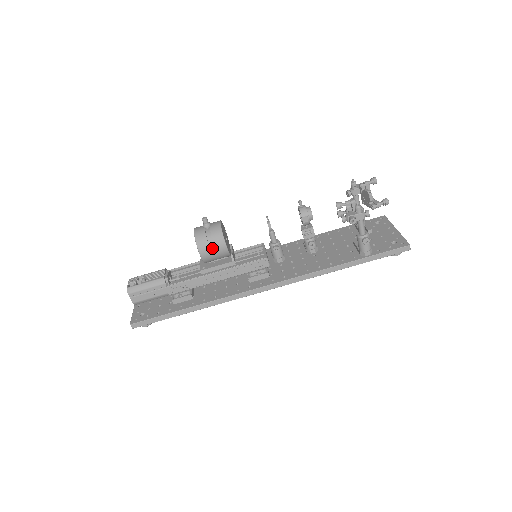
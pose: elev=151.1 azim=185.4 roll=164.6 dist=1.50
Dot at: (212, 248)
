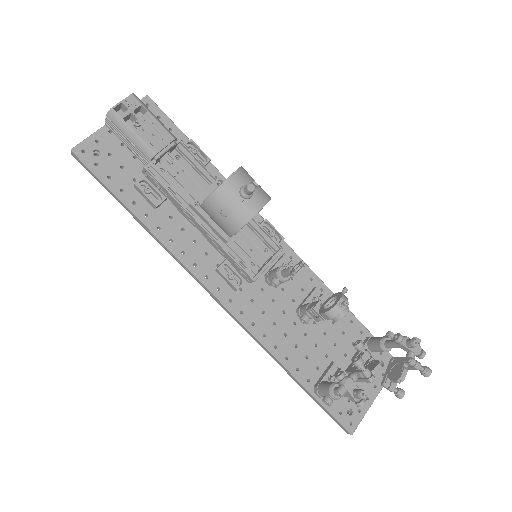
Dot at: (218, 218)
